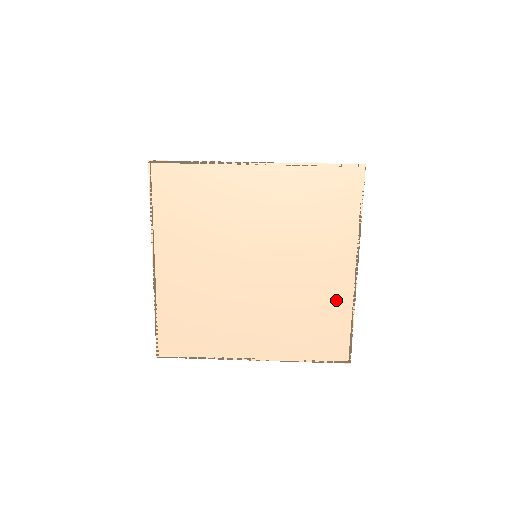
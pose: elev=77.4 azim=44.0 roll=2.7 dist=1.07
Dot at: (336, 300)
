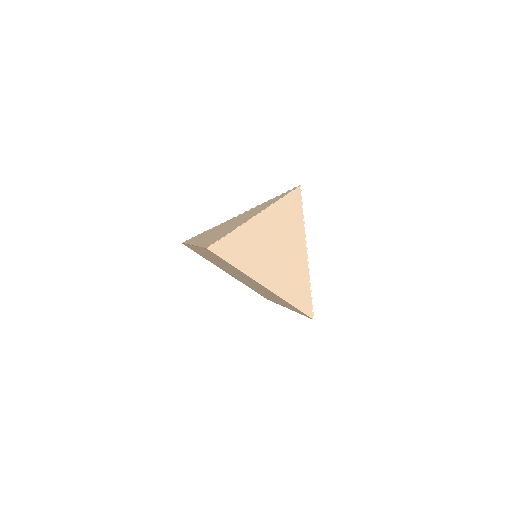
Dot at: (273, 300)
